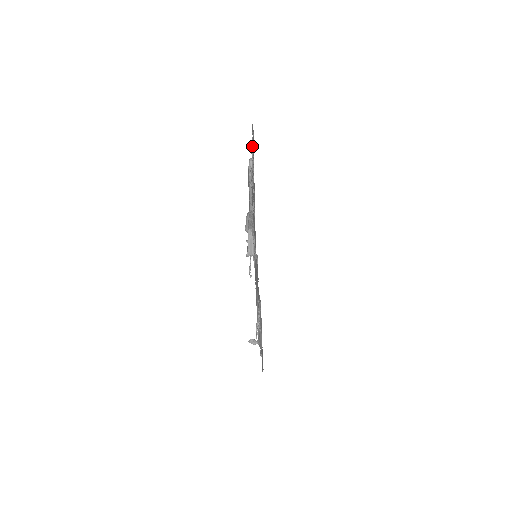
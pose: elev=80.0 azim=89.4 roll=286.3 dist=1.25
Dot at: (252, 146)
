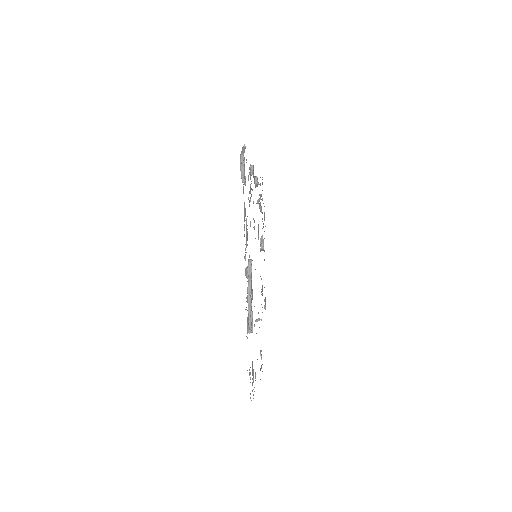
Dot at: (244, 236)
